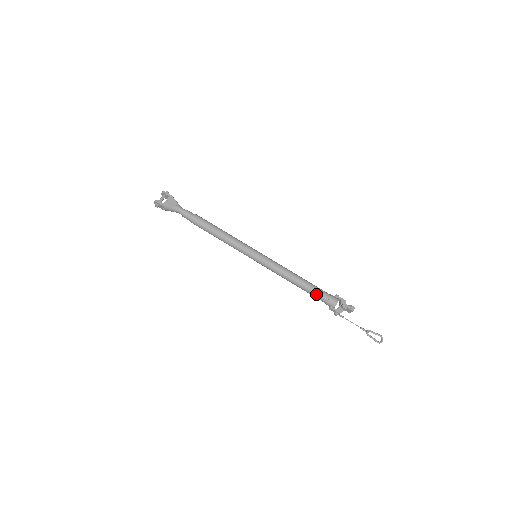
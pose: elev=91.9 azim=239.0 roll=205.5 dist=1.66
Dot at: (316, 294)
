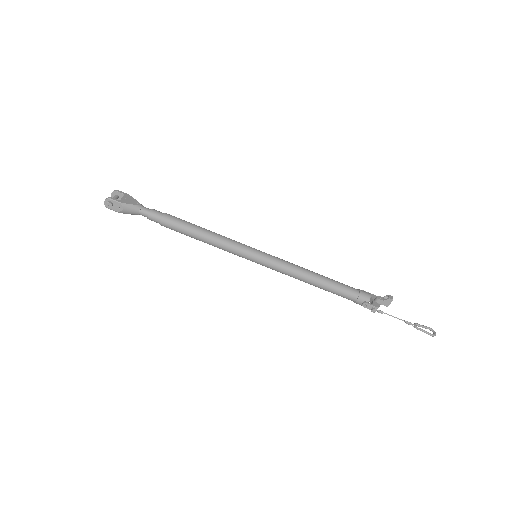
Dot at: (343, 289)
